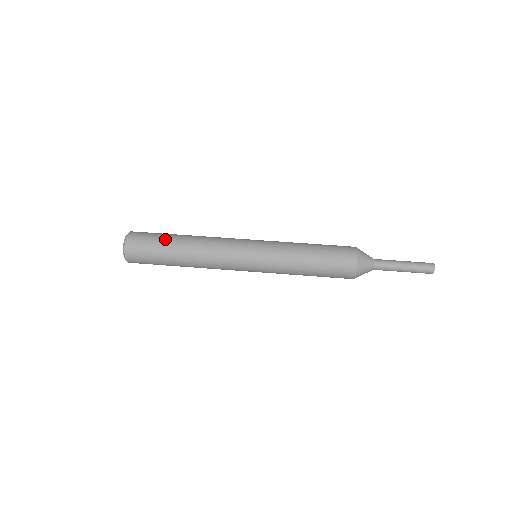
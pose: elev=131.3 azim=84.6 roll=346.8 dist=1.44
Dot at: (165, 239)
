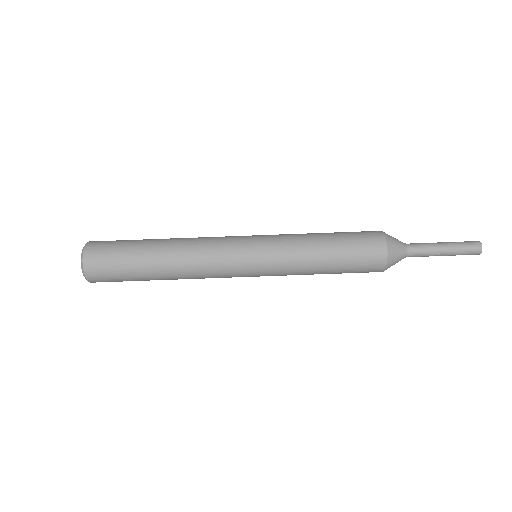
Dot at: (136, 244)
